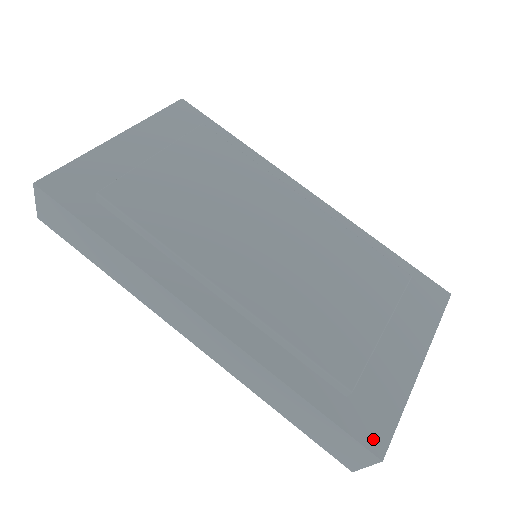
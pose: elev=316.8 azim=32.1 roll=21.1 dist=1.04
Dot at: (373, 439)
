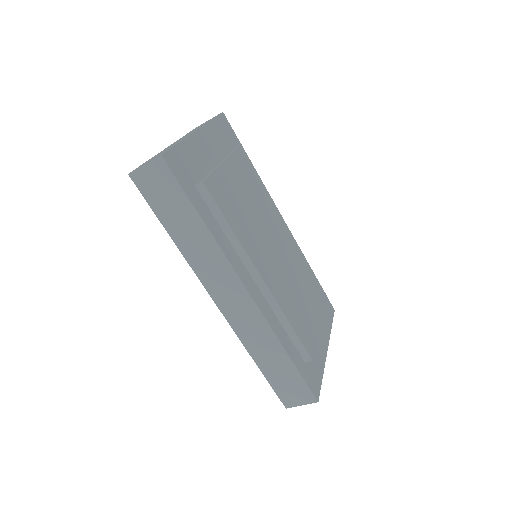
Dot at: (315, 389)
